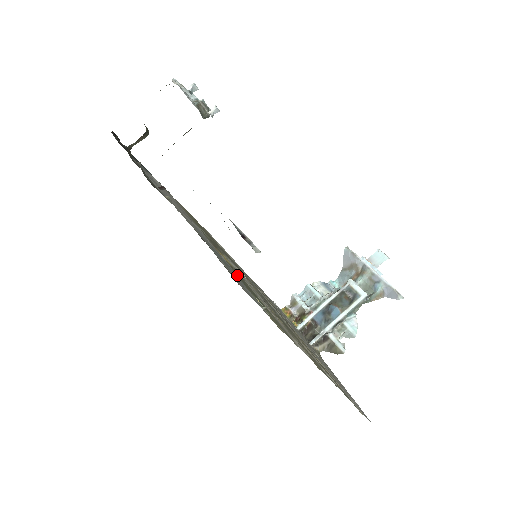
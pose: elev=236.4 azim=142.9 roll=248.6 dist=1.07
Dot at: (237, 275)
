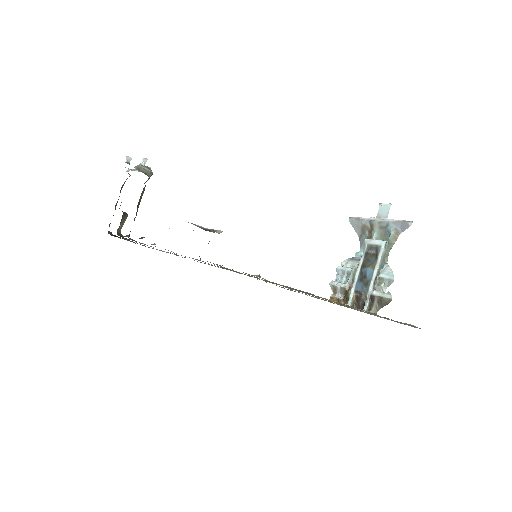
Dot at: occluded
